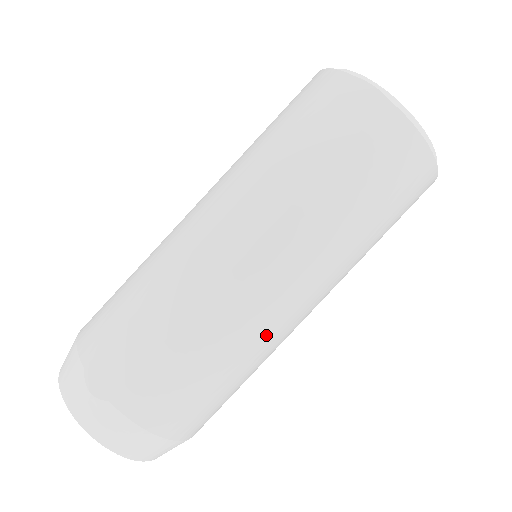
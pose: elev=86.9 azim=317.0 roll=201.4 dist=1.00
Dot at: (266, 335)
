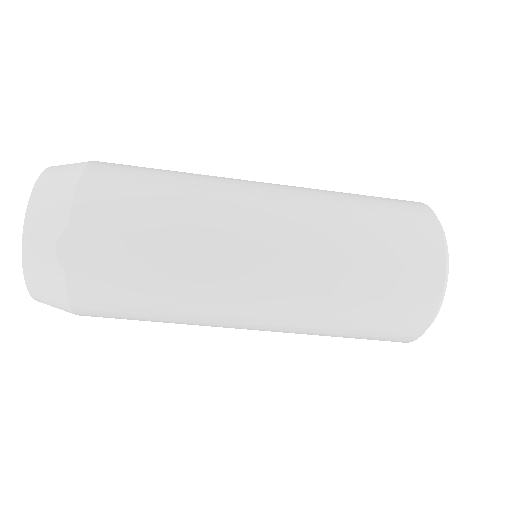
Dot at: (209, 325)
